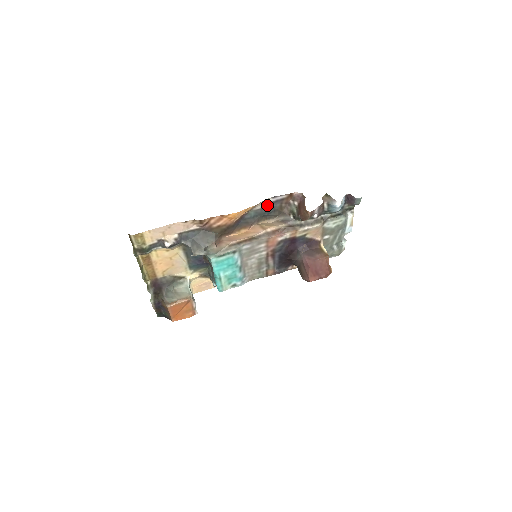
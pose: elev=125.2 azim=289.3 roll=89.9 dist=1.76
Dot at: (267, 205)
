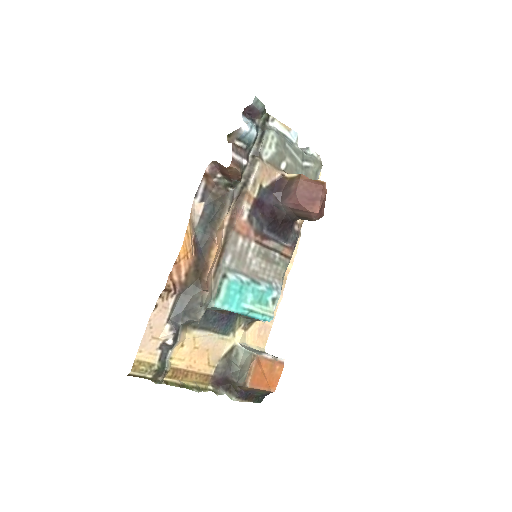
Dot at: (201, 208)
